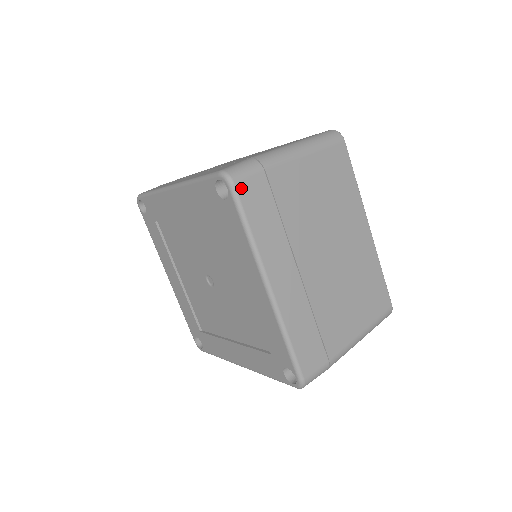
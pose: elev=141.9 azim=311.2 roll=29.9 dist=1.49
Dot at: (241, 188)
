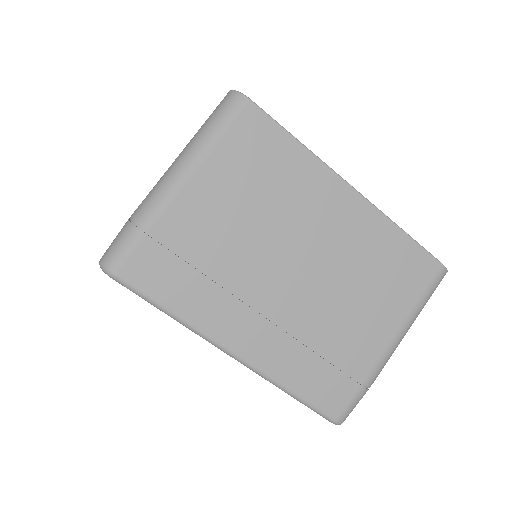
Dot at: occluded
